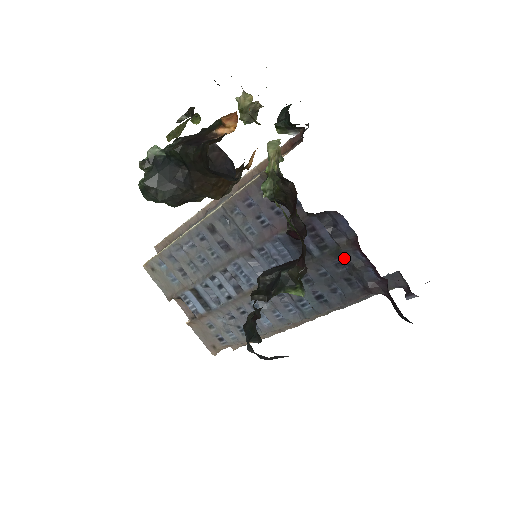
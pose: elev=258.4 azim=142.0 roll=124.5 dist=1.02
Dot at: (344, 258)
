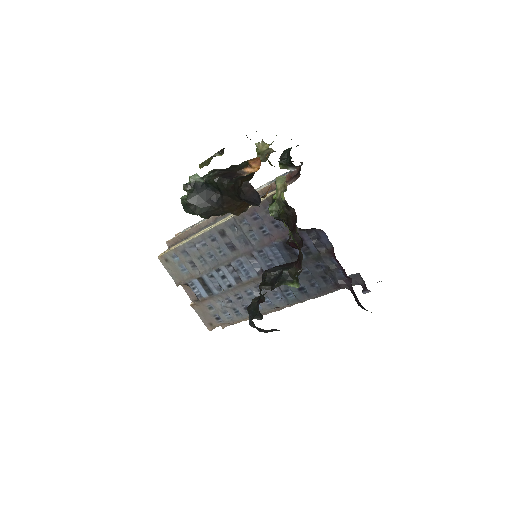
Dot at: (323, 262)
